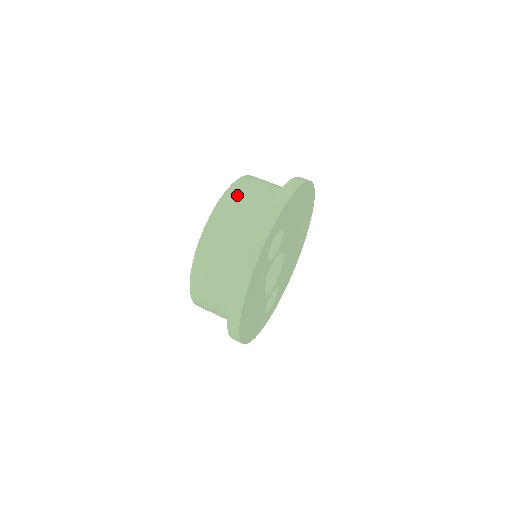
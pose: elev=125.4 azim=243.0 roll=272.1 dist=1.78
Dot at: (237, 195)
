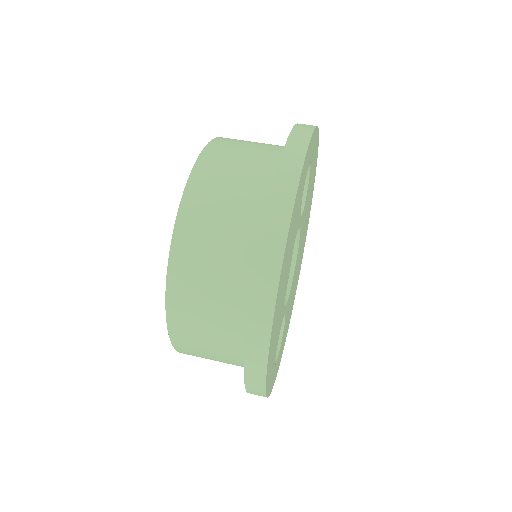
Dot at: occluded
